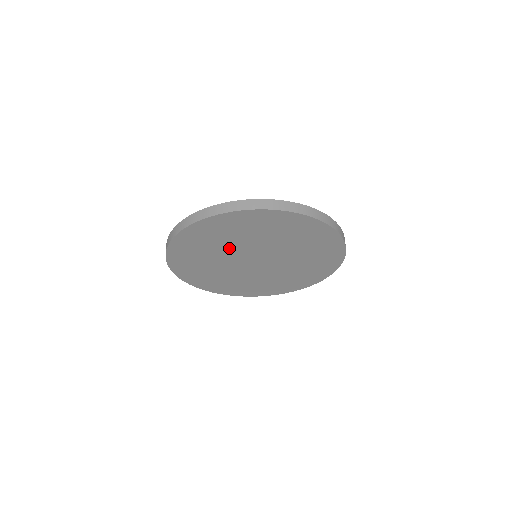
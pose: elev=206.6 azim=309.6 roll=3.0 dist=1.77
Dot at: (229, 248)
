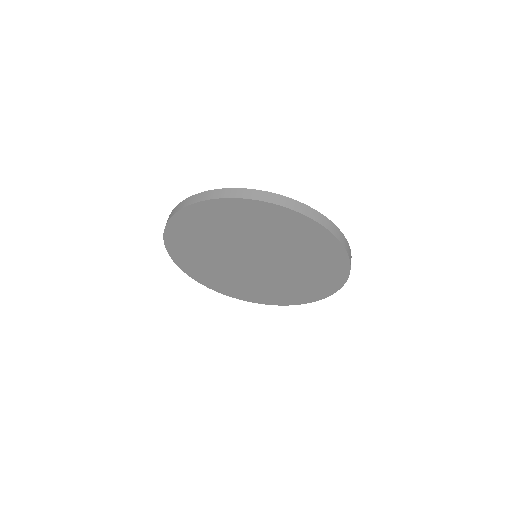
Dot at: (218, 256)
